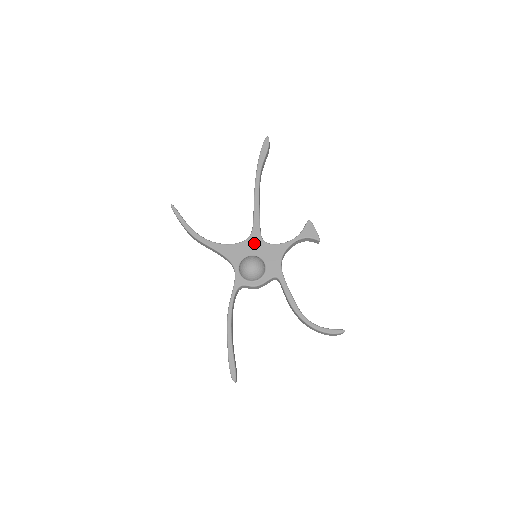
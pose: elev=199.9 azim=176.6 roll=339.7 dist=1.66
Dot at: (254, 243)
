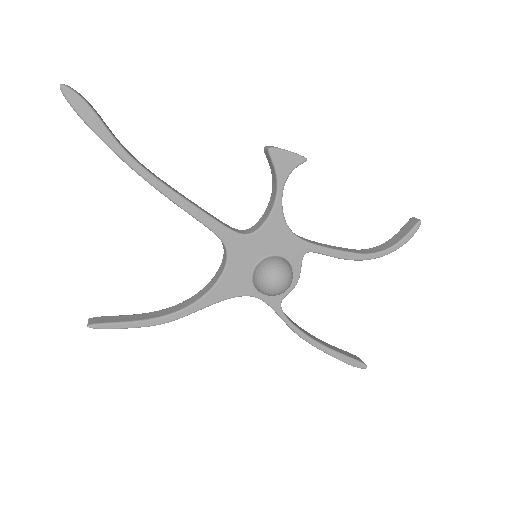
Dot at: (241, 250)
